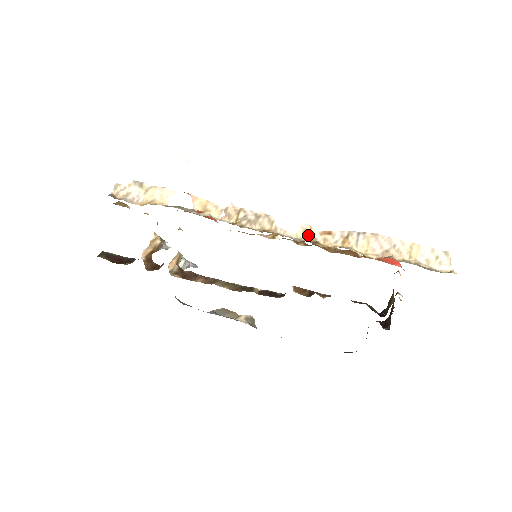
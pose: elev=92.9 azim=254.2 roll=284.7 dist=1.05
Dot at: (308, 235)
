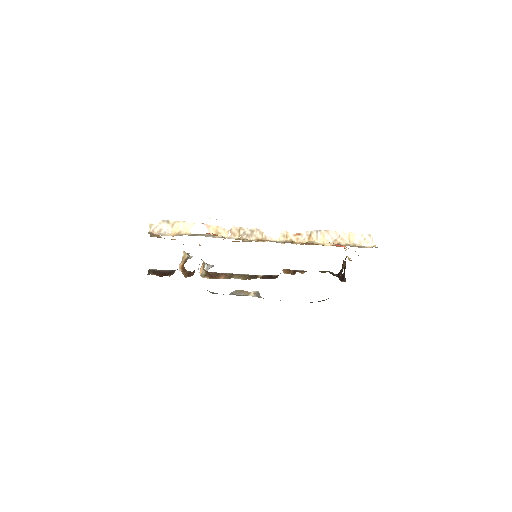
Dot at: (286, 238)
